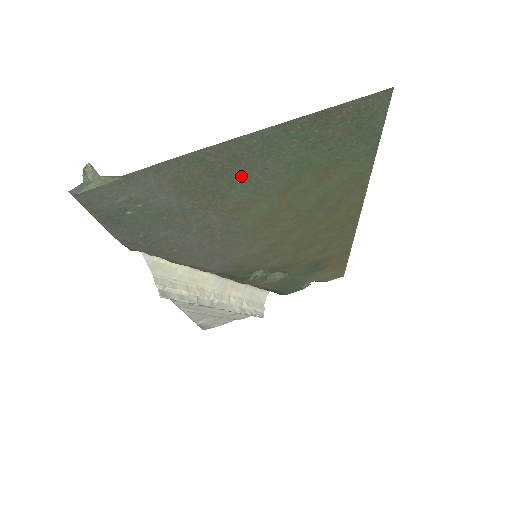
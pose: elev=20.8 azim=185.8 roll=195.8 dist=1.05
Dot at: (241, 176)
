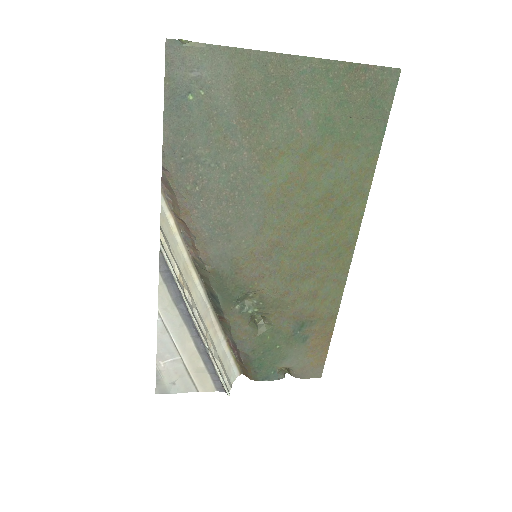
Dot at: (283, 107)
